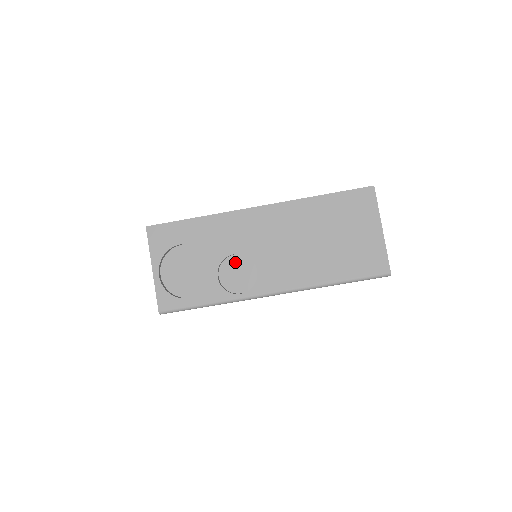
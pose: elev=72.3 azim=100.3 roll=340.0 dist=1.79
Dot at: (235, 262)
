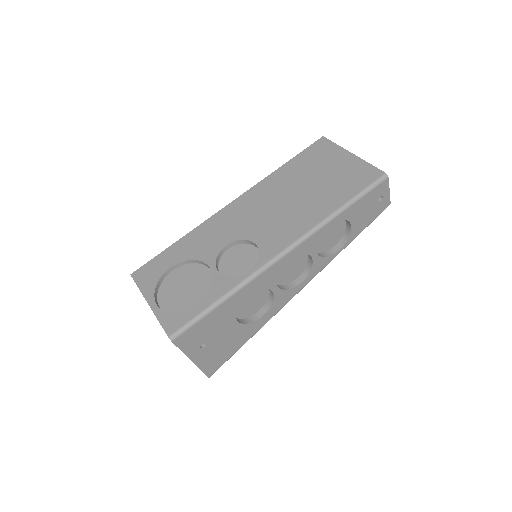
Dot at: (231, 255)
